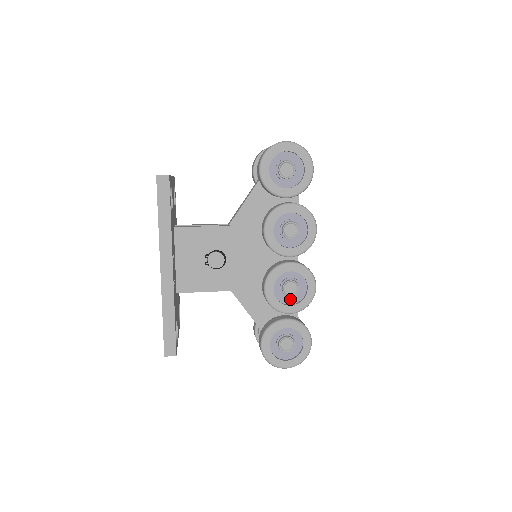
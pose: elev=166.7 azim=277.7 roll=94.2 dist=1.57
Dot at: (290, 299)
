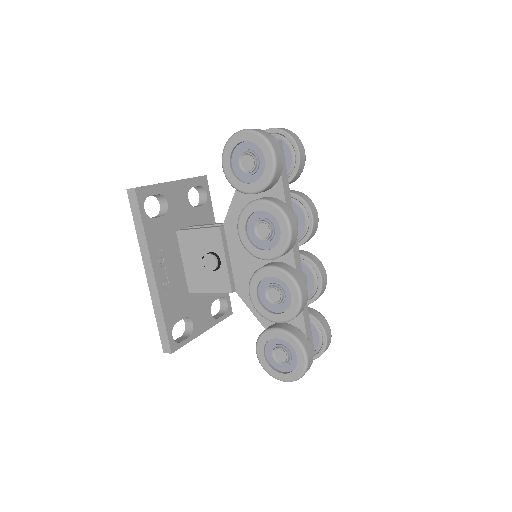
Dot at: (277, 307)
